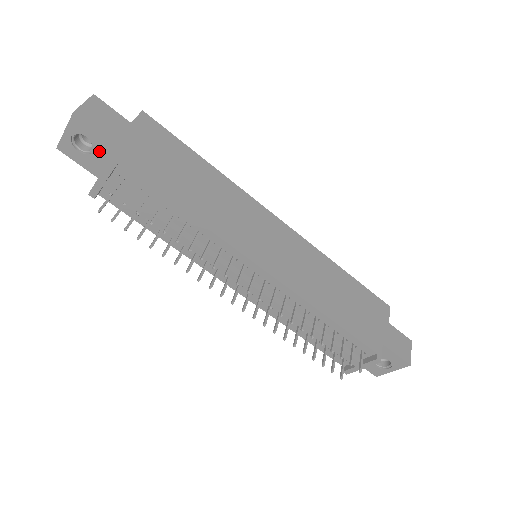
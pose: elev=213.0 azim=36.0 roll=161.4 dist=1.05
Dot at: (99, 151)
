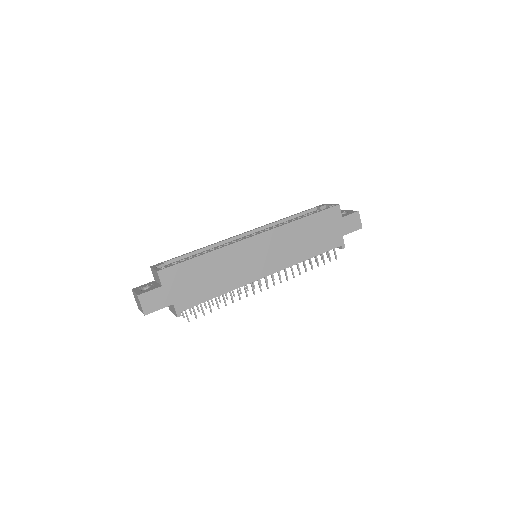
Dot at: occluded
